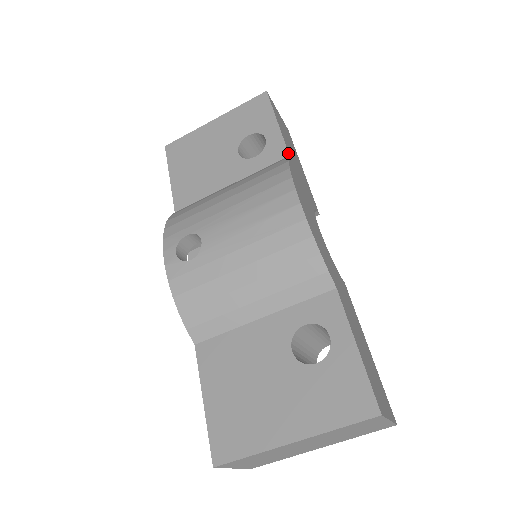
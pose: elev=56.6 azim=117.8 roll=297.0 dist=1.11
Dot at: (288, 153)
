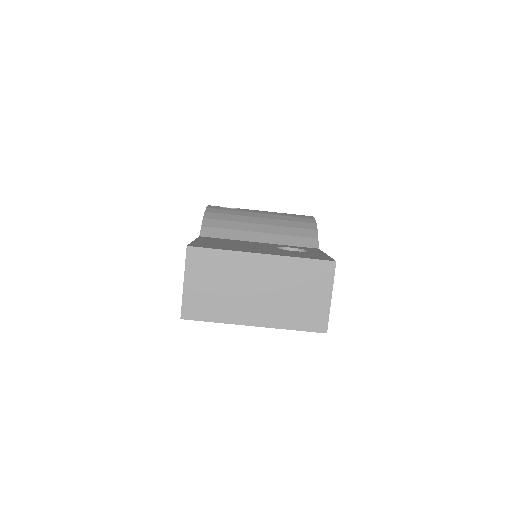
Dot at: occluded
